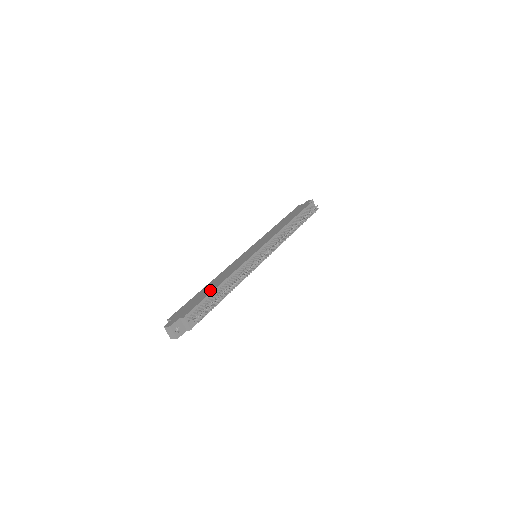
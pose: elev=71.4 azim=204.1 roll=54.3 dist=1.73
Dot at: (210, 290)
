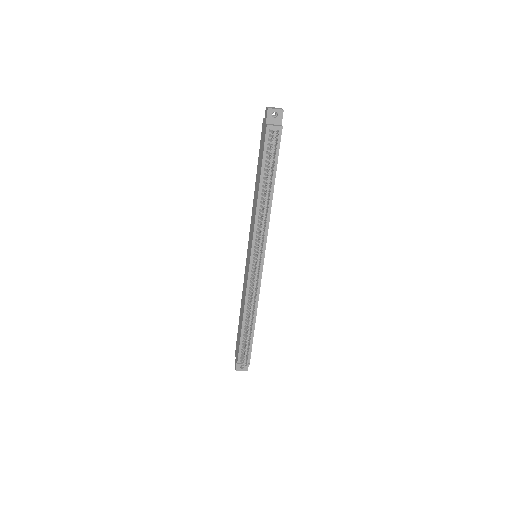
Dot at: (240, 327)
